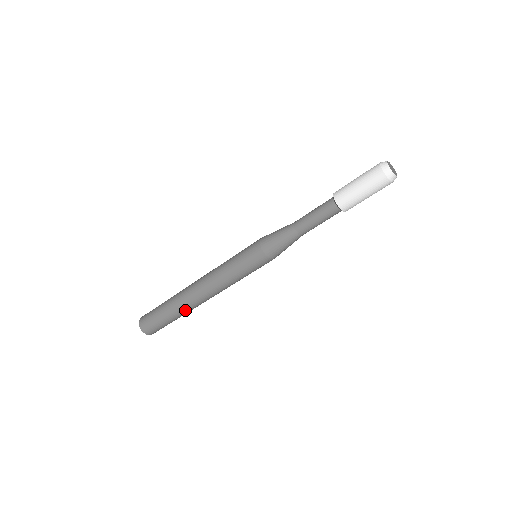
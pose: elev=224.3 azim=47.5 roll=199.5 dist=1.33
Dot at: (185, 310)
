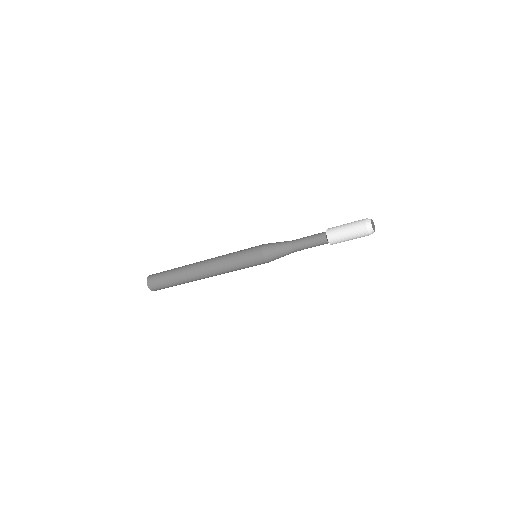
Dot at: occluded
